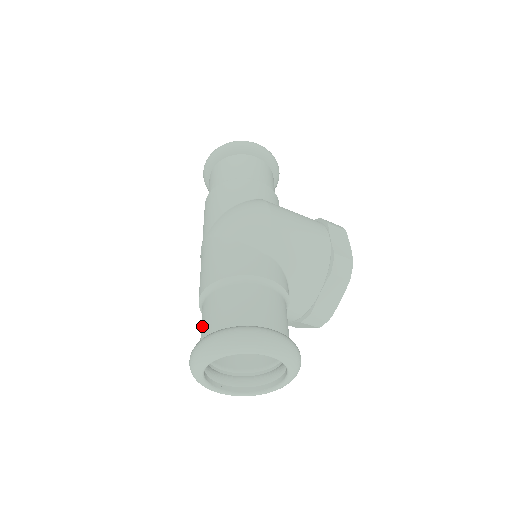
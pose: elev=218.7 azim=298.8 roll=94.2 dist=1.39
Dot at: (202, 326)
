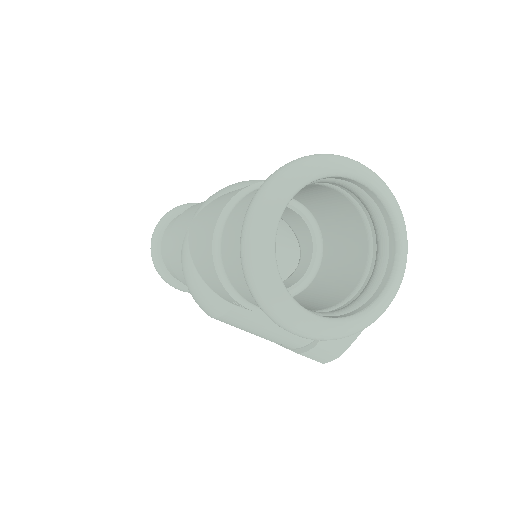
Dot at: (238, 227)
